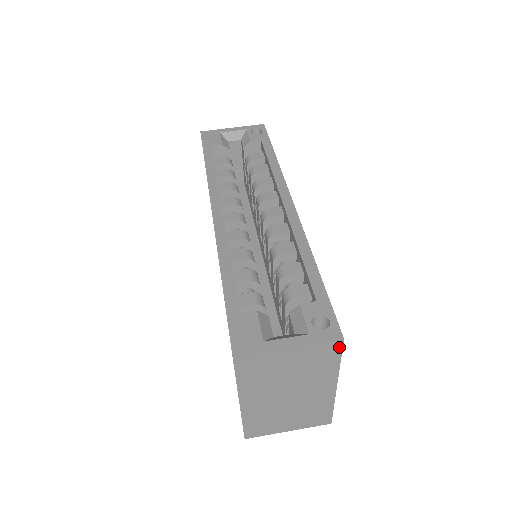
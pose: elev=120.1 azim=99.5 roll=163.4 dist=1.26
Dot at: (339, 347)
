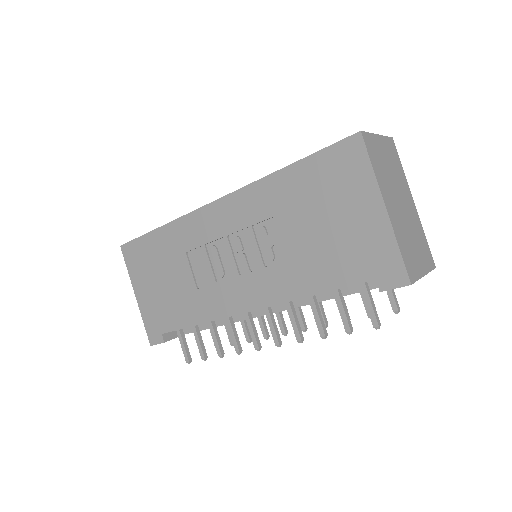
Dot at: (395, 147)
